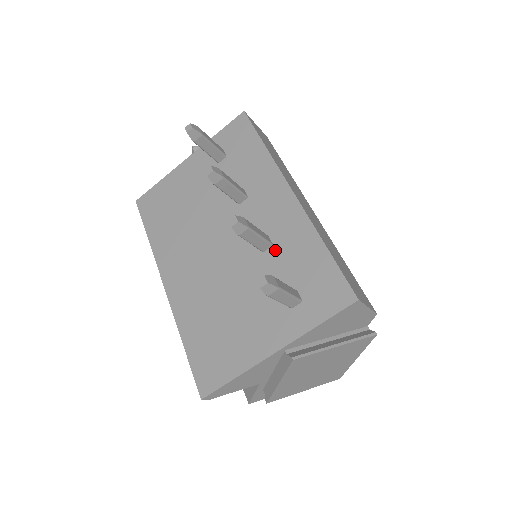
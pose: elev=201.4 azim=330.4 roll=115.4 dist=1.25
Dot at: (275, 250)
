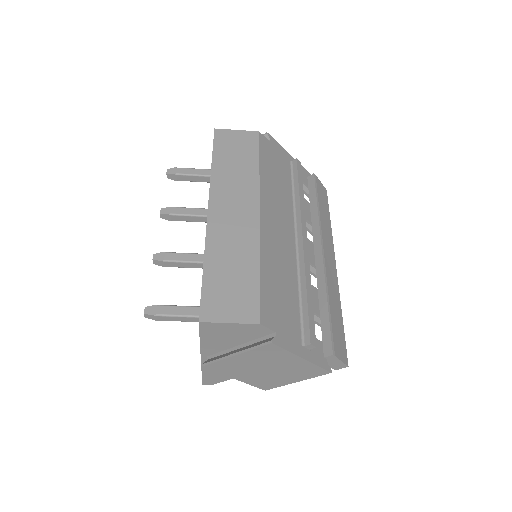
Dot at: occluded
